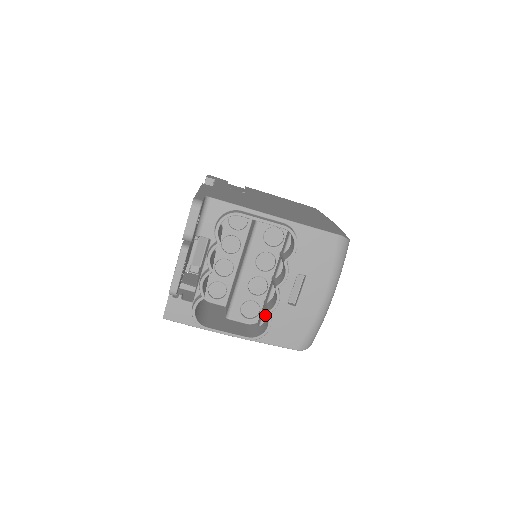
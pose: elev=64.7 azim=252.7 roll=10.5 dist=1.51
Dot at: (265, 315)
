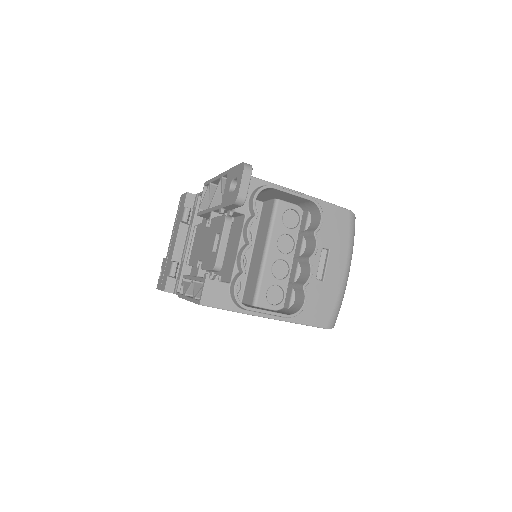
Dot at: (294, 295)
